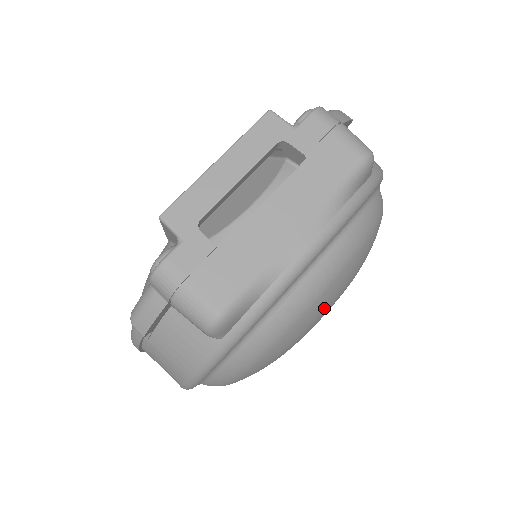
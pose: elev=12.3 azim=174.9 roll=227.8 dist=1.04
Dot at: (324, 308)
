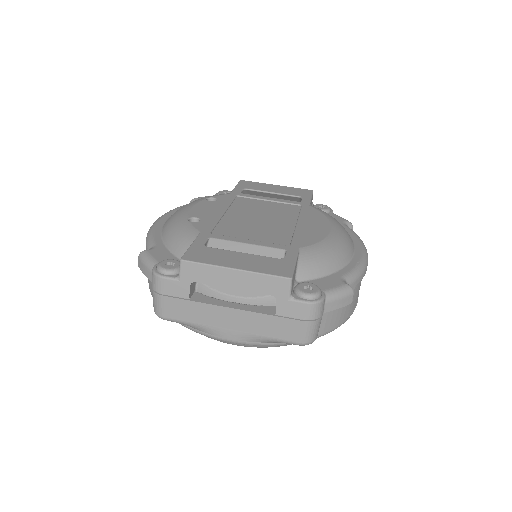
Dot at: occluded
